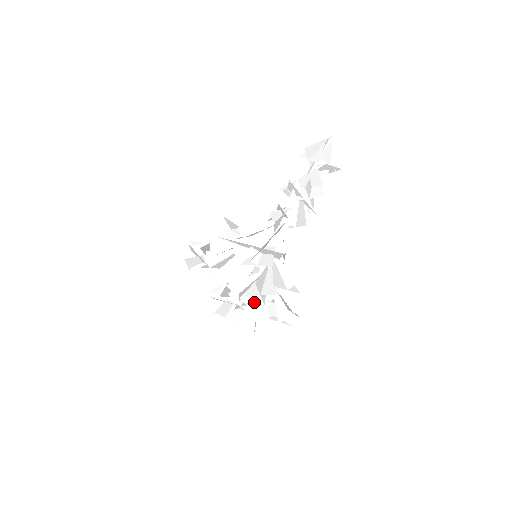
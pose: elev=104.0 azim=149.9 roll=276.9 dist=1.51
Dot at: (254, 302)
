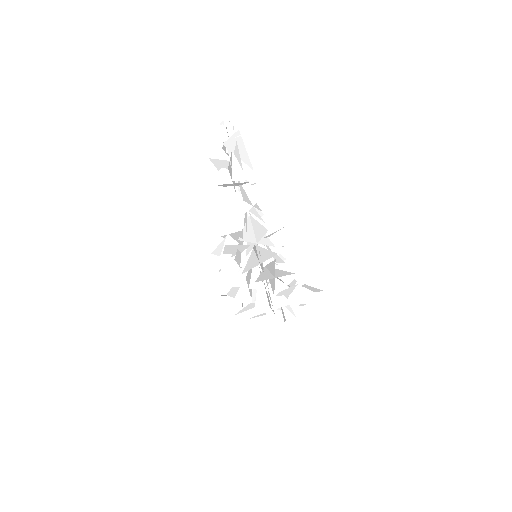
Dot at: (260, 296)
